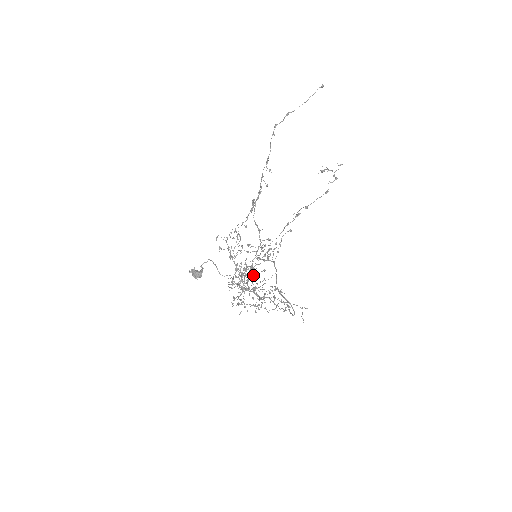
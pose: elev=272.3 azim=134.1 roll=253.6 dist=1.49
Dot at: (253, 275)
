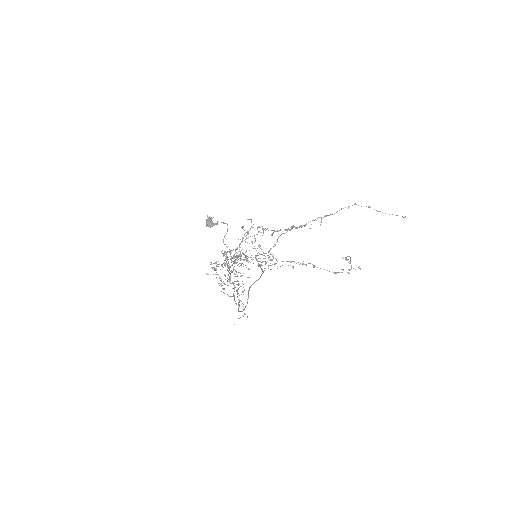
Dot at: (241, 264)
